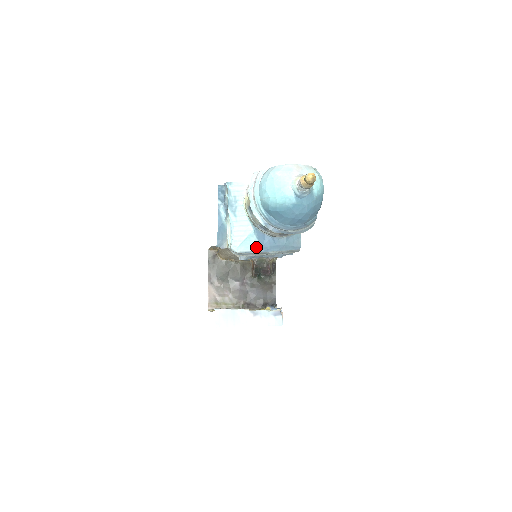
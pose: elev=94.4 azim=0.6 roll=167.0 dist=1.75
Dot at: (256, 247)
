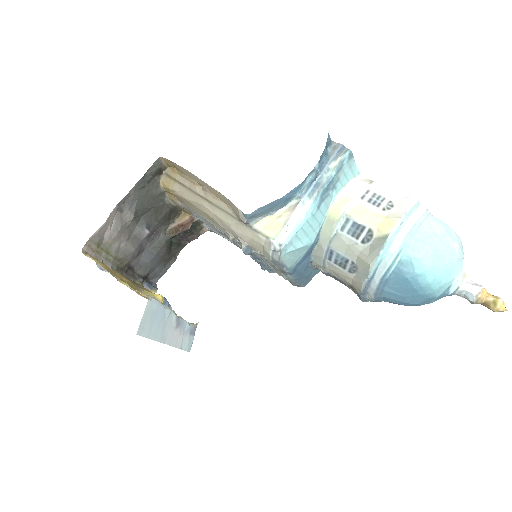
Dot at: (293, 264)
